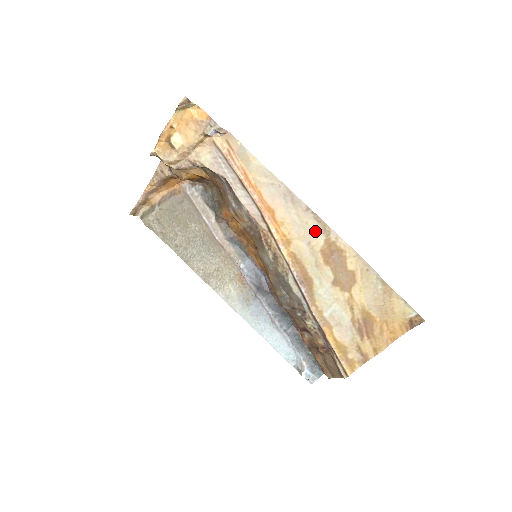
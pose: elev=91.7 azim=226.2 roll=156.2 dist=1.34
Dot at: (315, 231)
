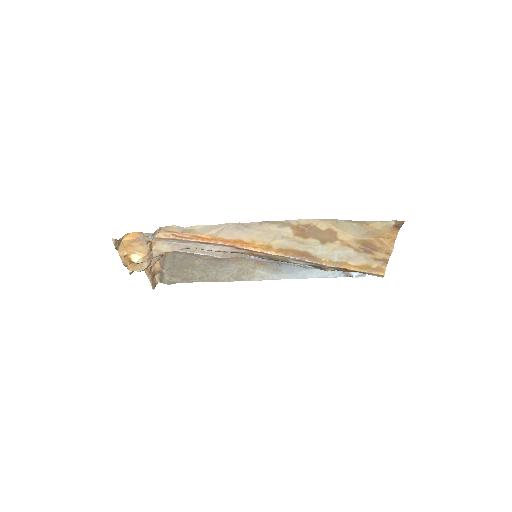
Dot at: (279, 229)
